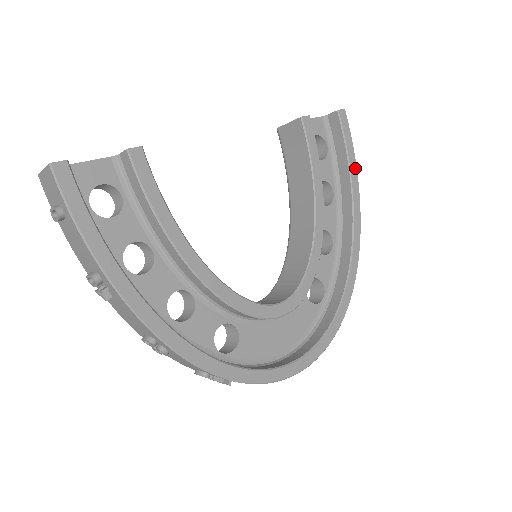
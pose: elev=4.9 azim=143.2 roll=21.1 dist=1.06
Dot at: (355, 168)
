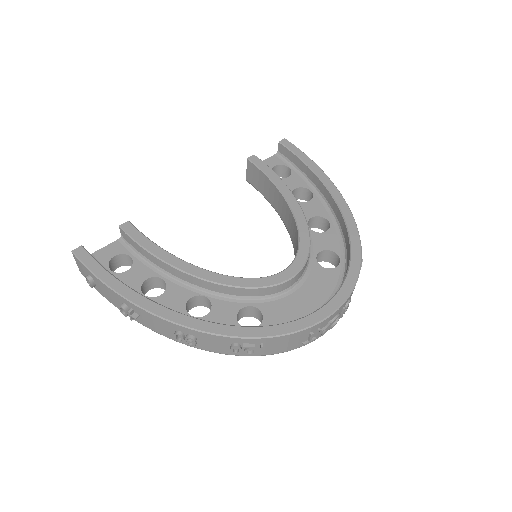
Dot at: (314, 165)
